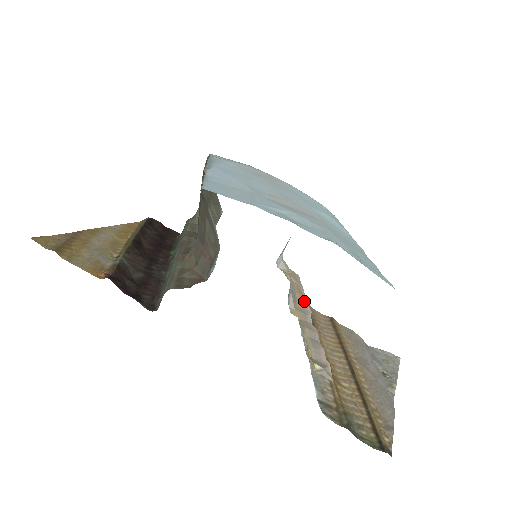
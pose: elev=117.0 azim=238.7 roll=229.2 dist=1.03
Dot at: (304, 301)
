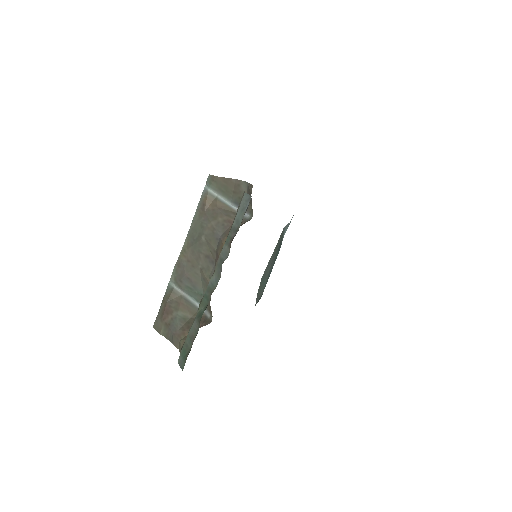
Dot at: occluded
